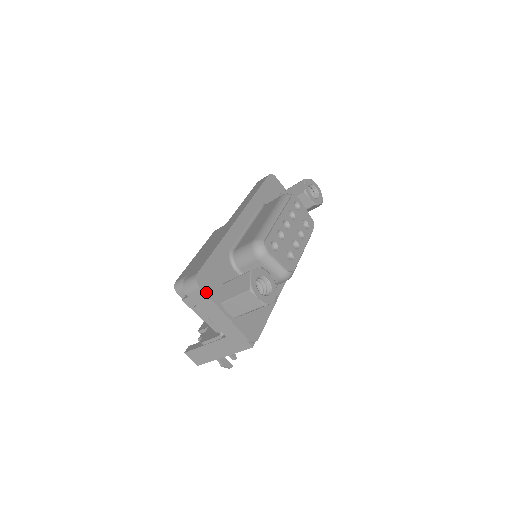
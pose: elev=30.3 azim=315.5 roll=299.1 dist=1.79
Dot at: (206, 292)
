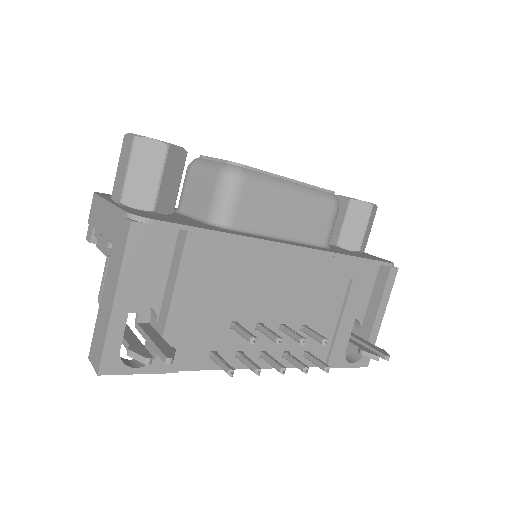
Dot at: (100, 195)
